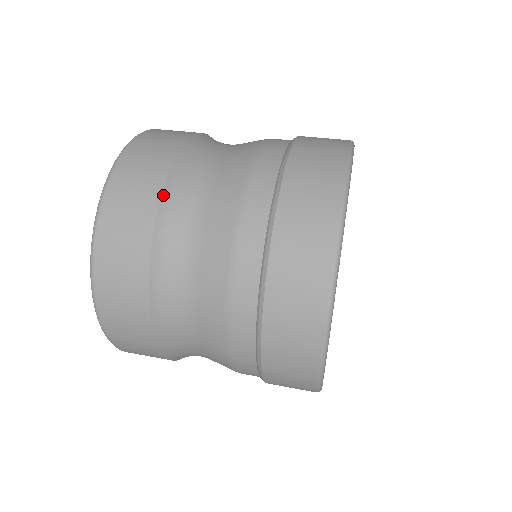
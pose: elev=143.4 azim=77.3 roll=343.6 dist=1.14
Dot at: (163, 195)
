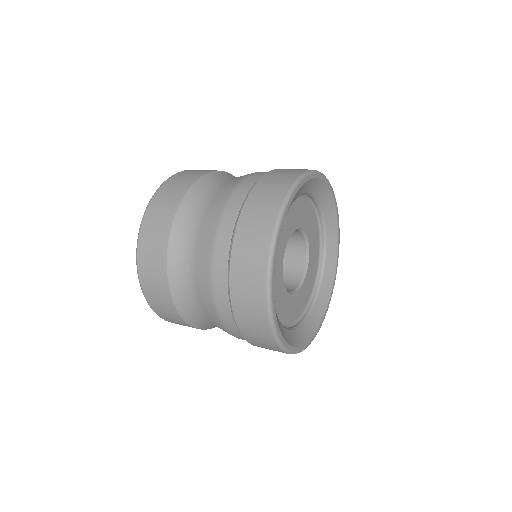
Dot at: (180, 207)
